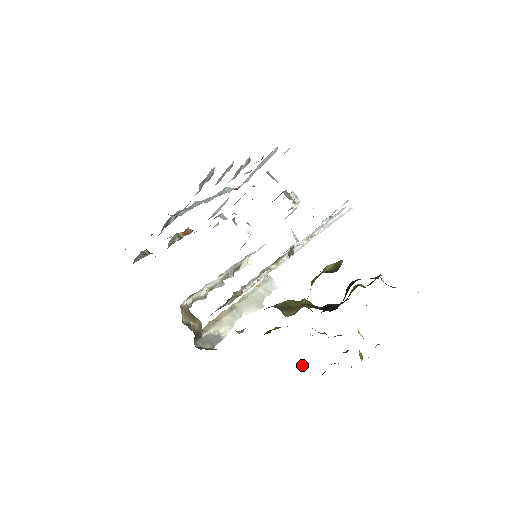
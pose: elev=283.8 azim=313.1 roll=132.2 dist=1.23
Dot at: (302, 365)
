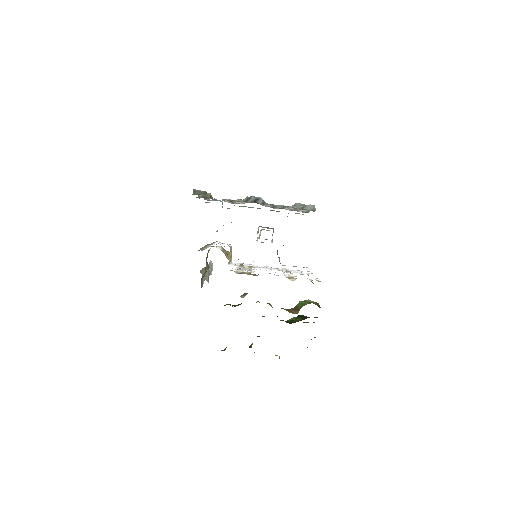
Dot at: occluded
